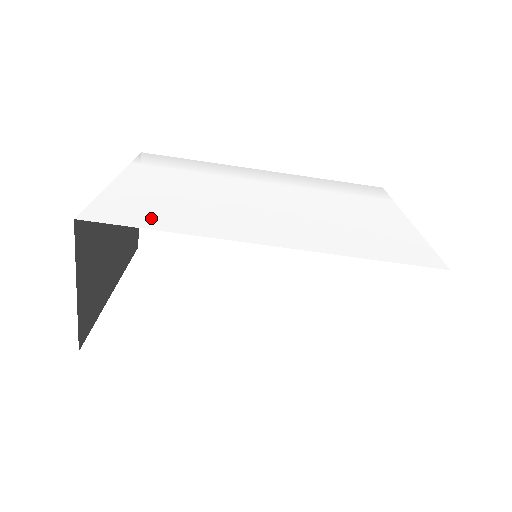
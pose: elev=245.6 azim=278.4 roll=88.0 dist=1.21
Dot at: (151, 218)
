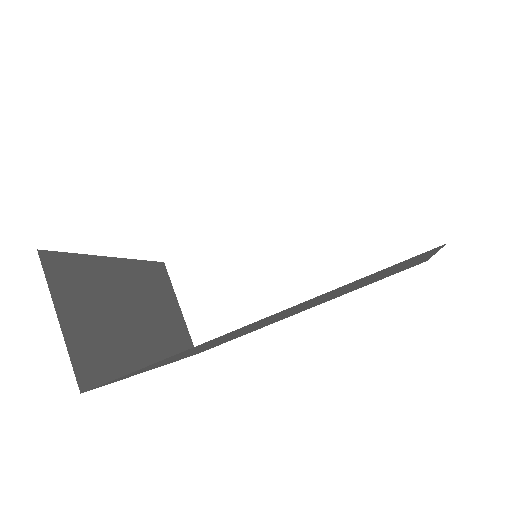
Dot at: occluded
